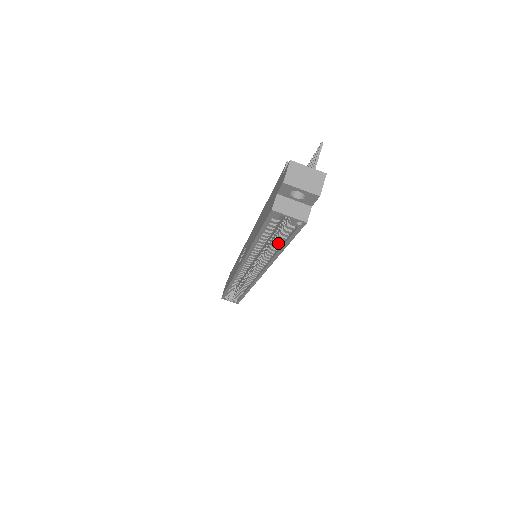
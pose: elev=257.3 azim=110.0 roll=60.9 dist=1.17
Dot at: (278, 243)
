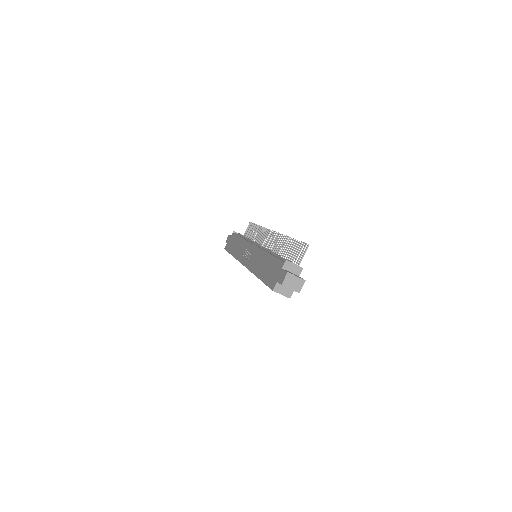
Dot at: occluded
